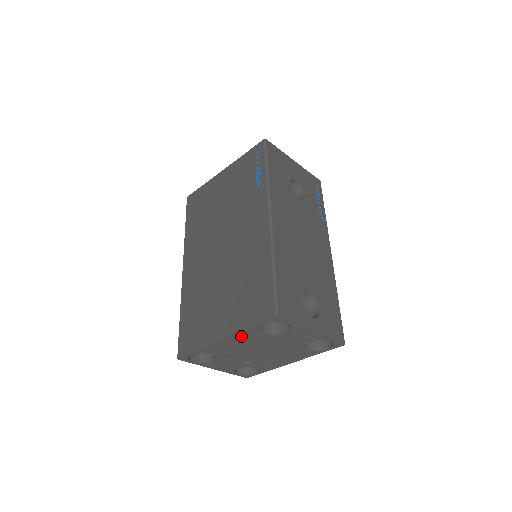
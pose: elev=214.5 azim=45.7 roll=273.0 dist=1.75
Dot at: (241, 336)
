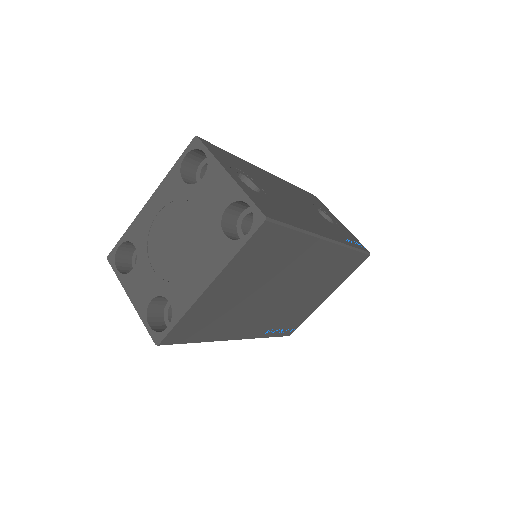
Dot at: (165, 191)
